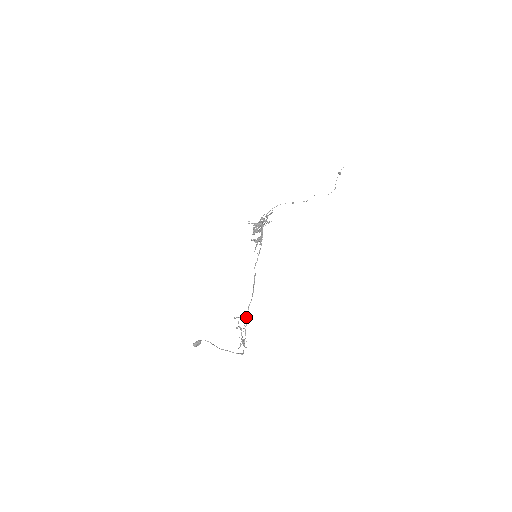
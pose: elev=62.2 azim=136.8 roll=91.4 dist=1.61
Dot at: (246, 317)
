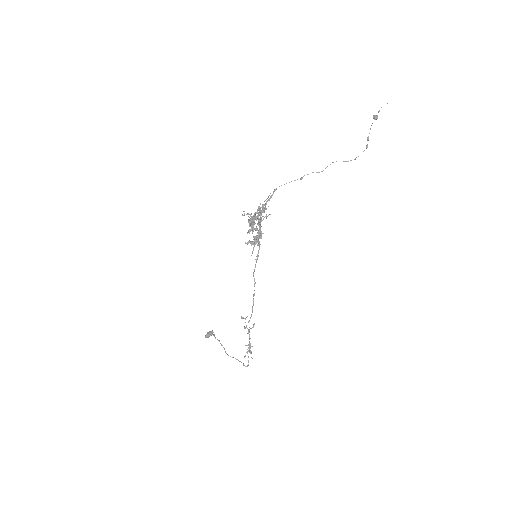
Dot at: occluded
